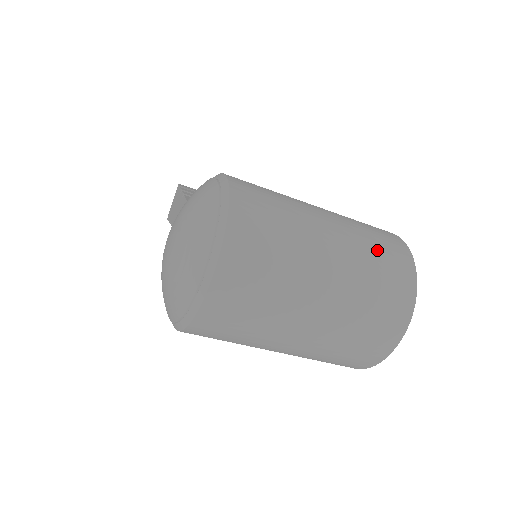
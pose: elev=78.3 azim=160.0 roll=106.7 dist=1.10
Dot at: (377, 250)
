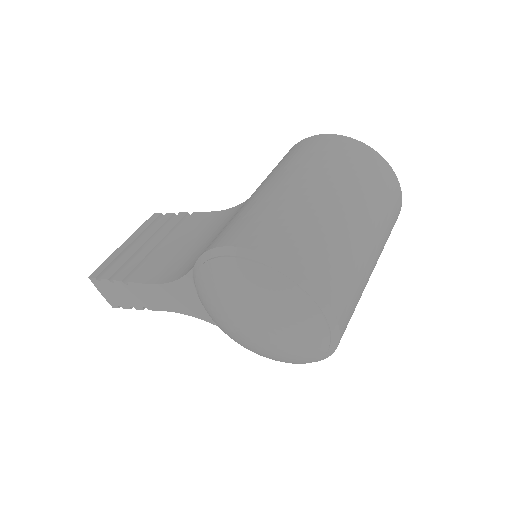
Dot at: (346, 164)
